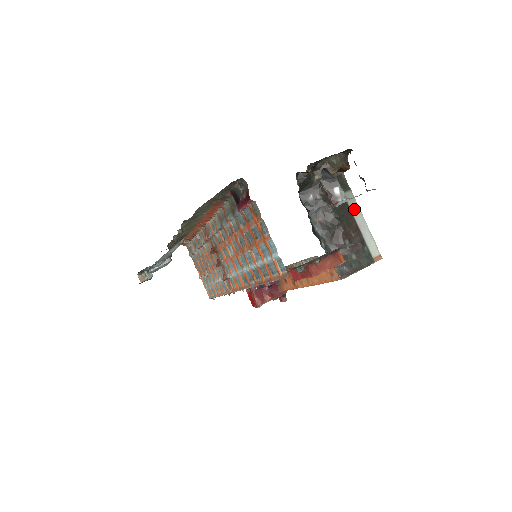
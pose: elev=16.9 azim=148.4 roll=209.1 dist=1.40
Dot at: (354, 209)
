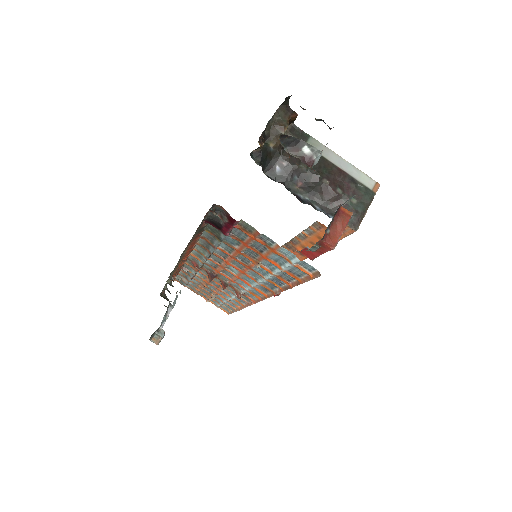
Dot at: (325, 153)
